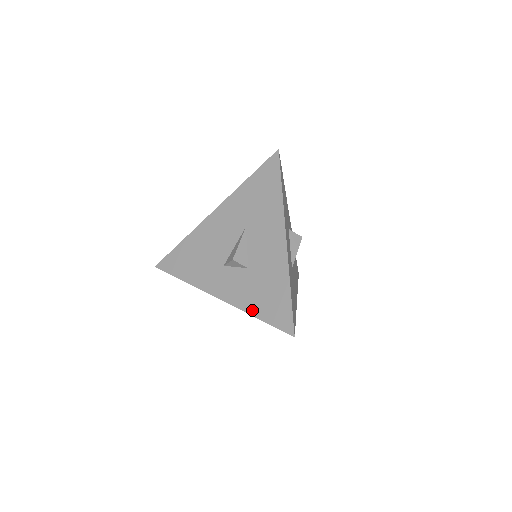
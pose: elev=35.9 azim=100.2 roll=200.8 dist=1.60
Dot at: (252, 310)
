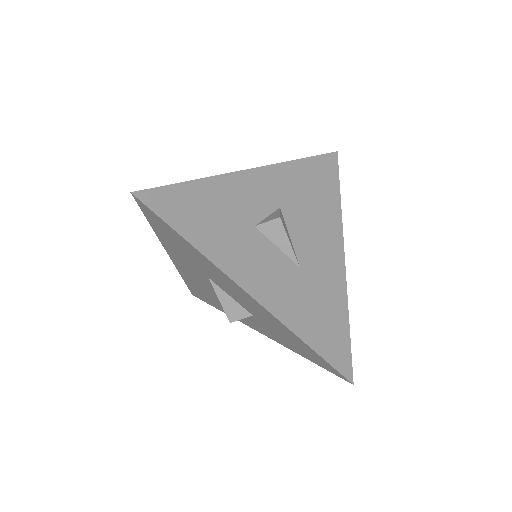
Dot at: (294, 351)
